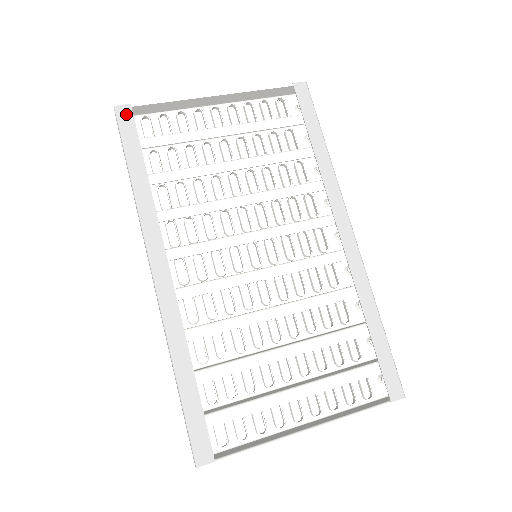
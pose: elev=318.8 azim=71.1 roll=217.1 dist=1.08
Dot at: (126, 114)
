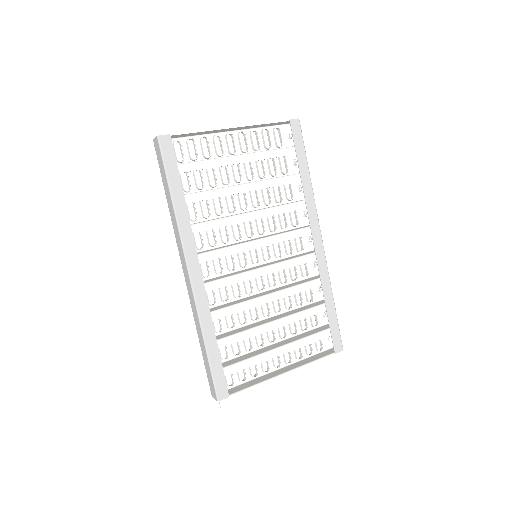
Dot at: (167, 143)
